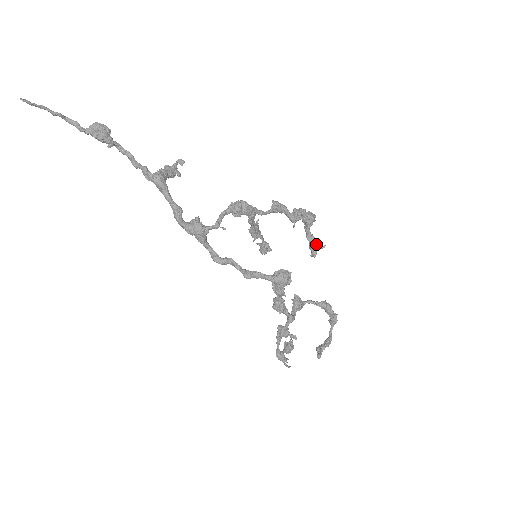
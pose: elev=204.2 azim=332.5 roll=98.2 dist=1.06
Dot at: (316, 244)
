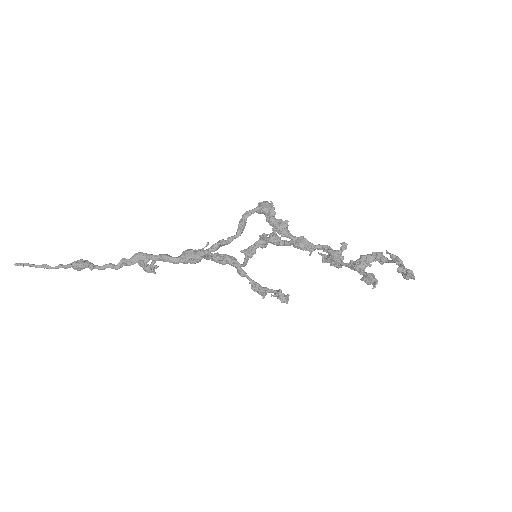
Dot at: occluded
